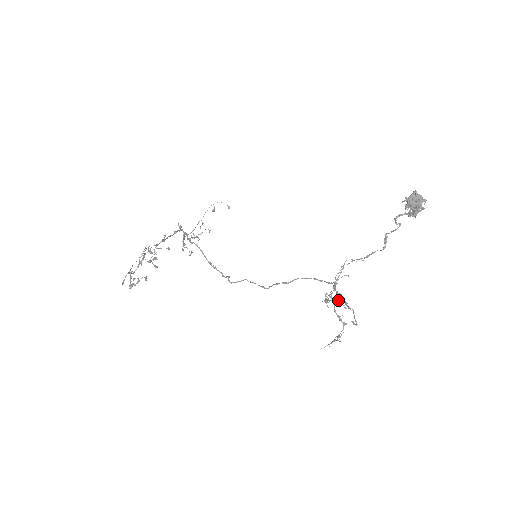
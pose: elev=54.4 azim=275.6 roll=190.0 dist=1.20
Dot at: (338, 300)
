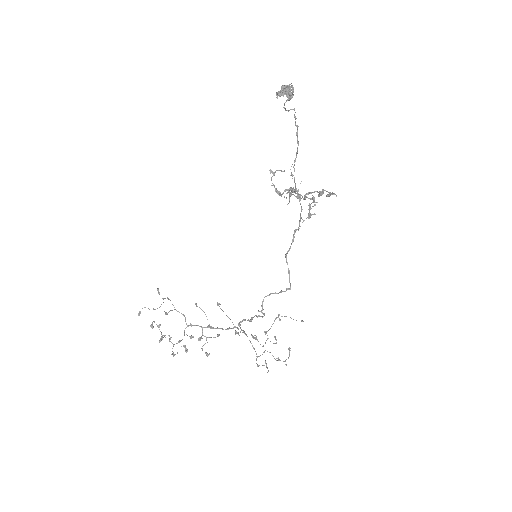
Dot at: (273, 173)
